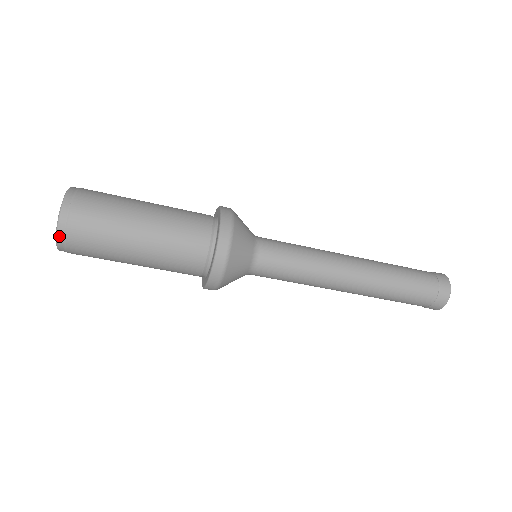
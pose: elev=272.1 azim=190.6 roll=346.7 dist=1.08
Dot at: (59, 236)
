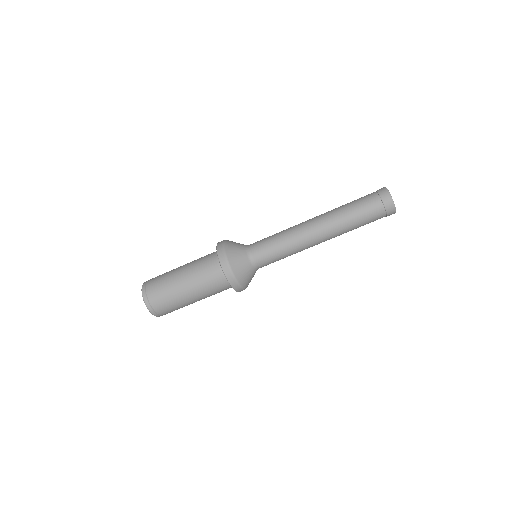
Dot at: (148, 307)
